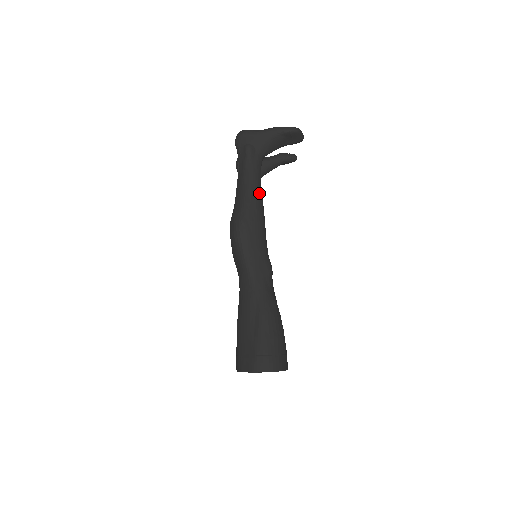
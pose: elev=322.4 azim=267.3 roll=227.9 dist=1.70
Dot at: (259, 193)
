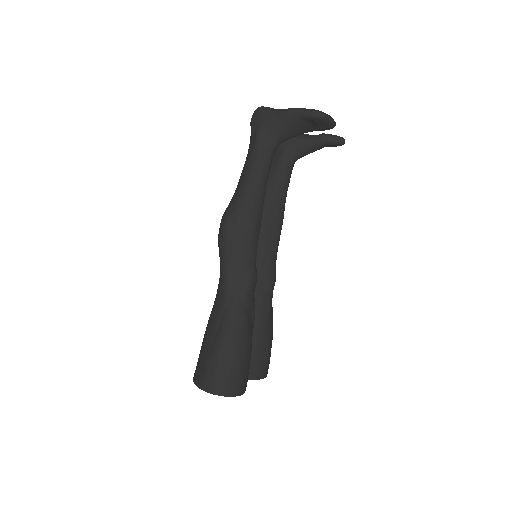
Dot at: (259, 189)
